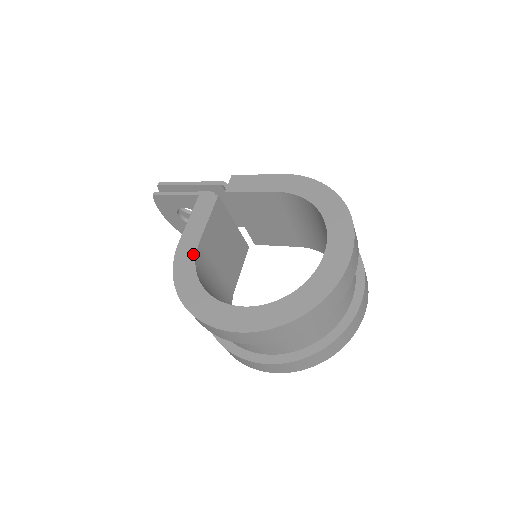
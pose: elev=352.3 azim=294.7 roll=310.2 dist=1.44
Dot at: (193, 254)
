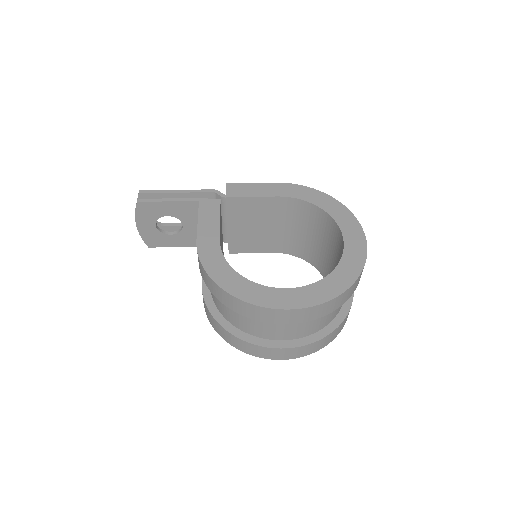
Dot at: (218, 250)
